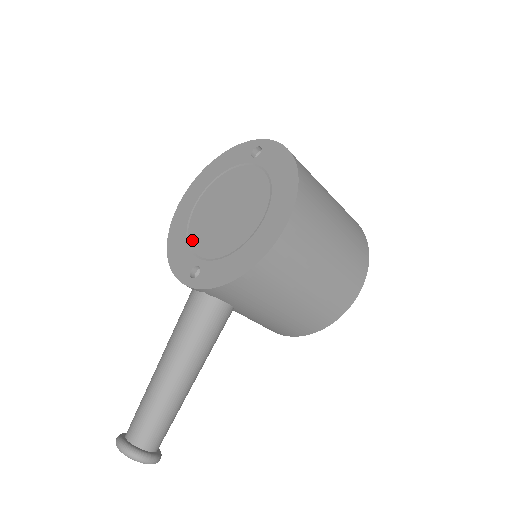
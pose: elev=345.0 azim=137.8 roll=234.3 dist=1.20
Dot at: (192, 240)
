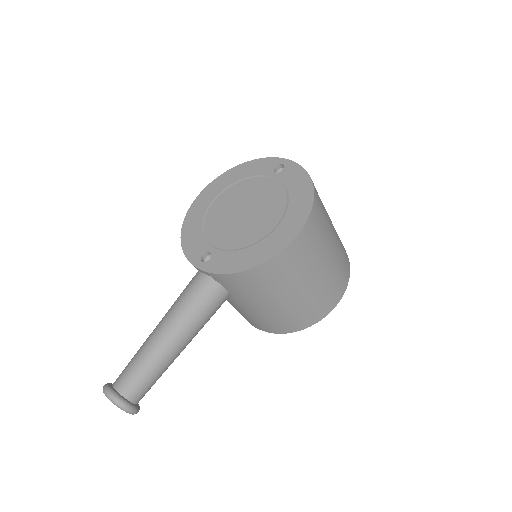
Dot at: (207, 229)
